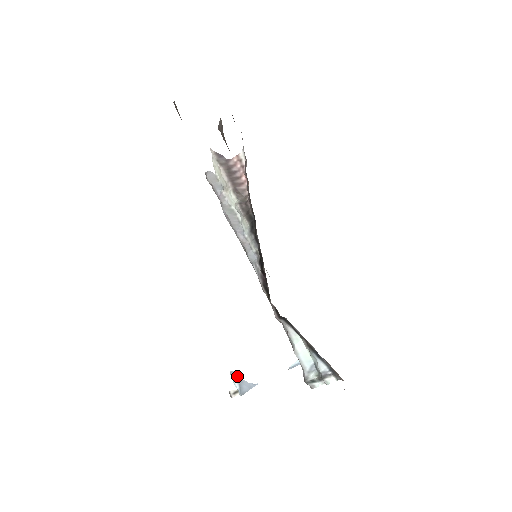
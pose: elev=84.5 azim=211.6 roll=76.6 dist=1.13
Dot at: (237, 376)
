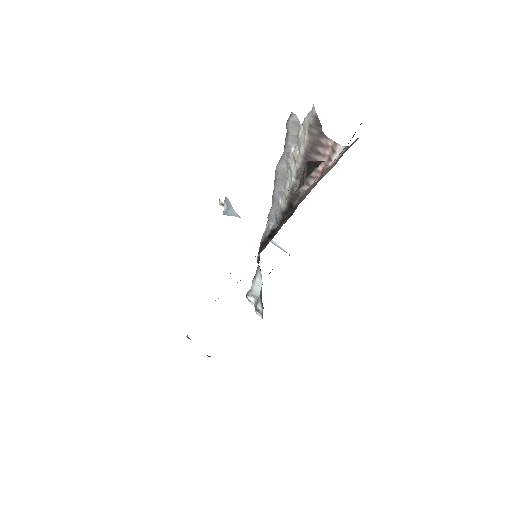
Dot at: (229, 203)
